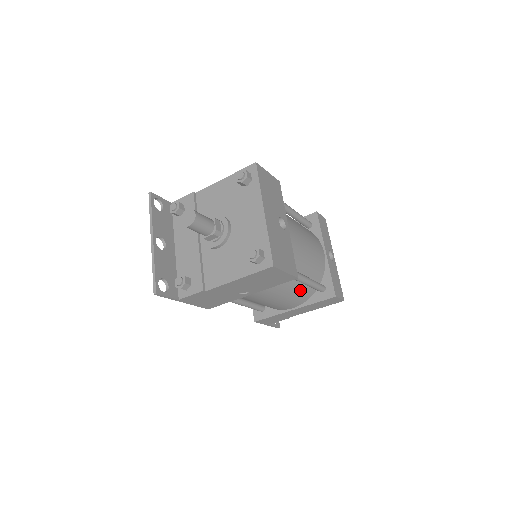
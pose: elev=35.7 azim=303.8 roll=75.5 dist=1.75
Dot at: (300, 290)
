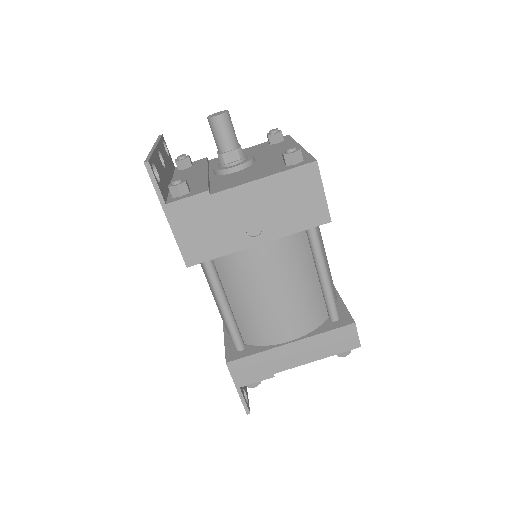
Dot at: (311, 297)
